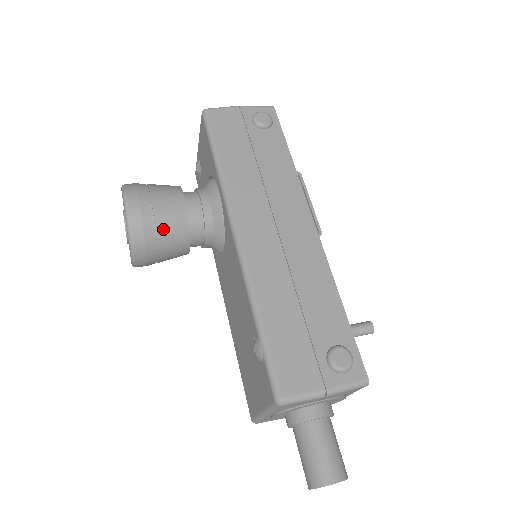
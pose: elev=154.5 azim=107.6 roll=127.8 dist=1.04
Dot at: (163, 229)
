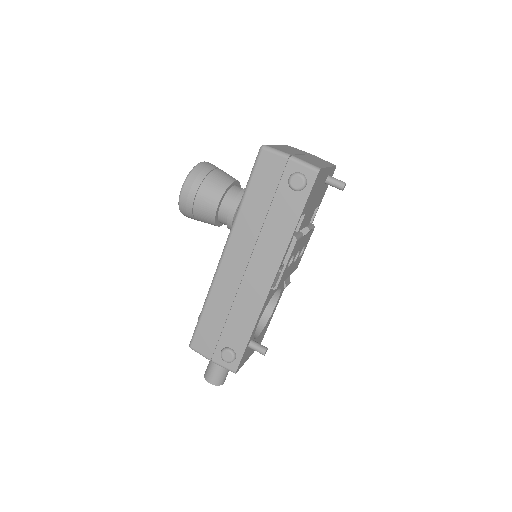
Dot at: (198, 216)
